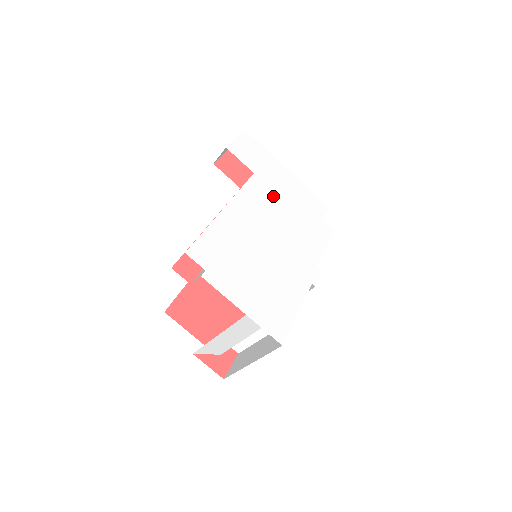
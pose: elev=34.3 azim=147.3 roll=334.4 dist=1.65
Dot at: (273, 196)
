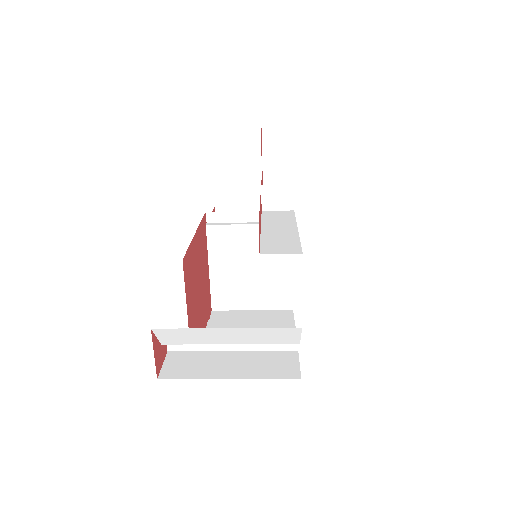
Dot at: occluded
